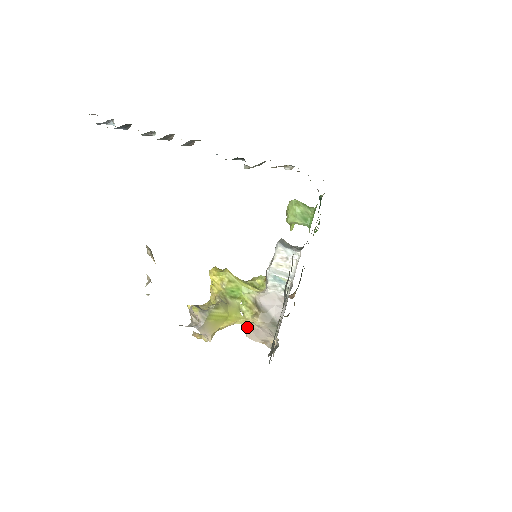
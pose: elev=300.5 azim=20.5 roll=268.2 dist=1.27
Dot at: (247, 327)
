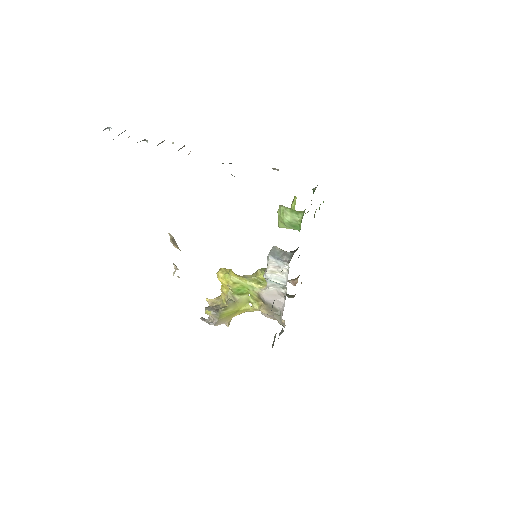
Dot at: occluded
